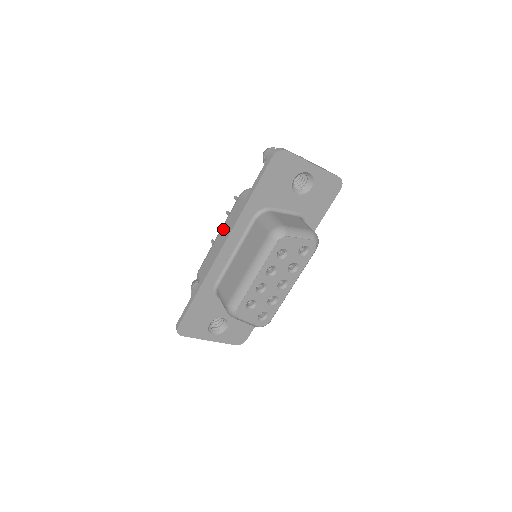
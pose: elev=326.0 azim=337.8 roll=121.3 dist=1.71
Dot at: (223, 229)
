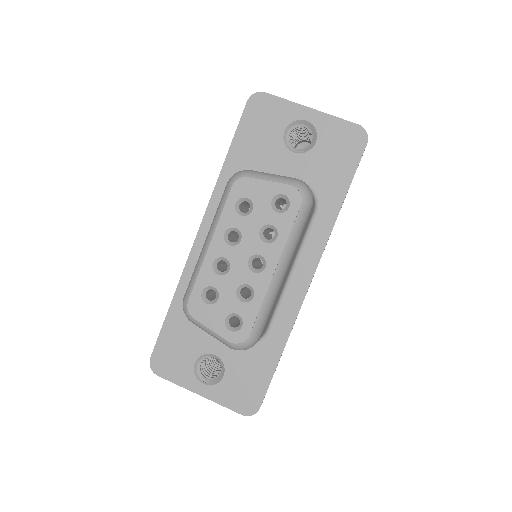
Dot at: occluded
